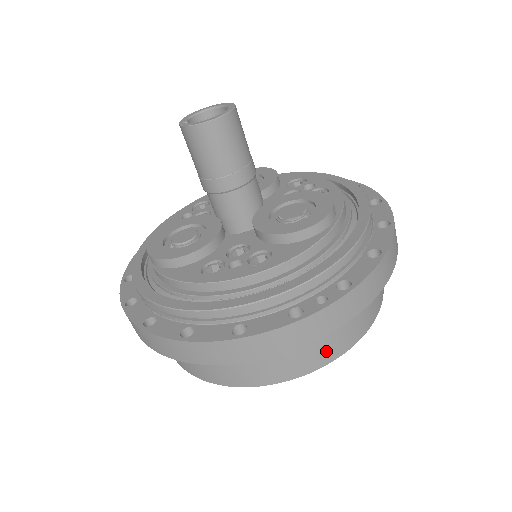
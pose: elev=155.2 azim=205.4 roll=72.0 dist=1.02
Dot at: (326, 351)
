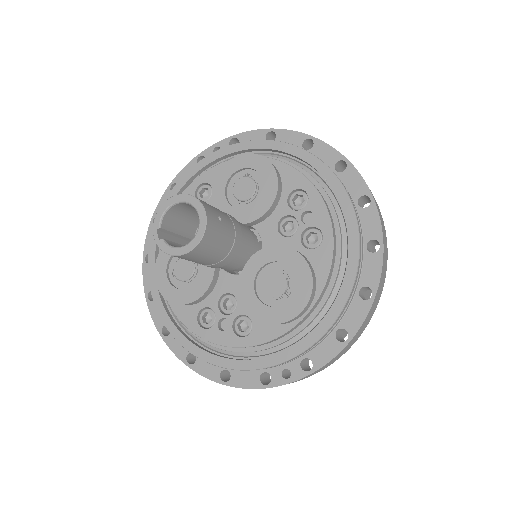
Dot at: occluded
